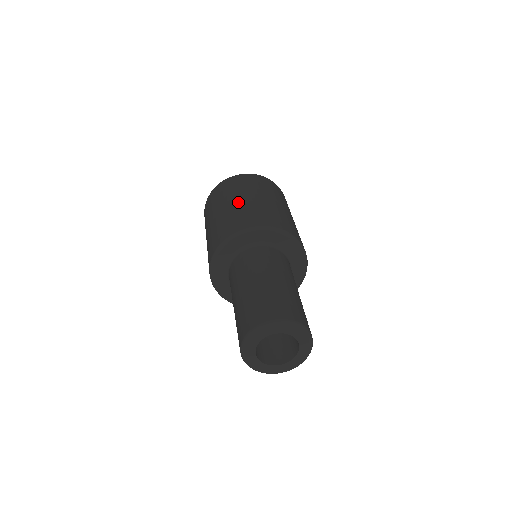
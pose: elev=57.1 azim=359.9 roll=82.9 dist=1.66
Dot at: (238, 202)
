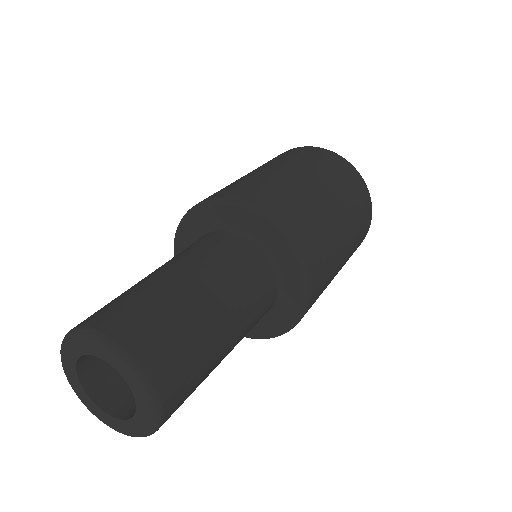
Dot at: occluded
